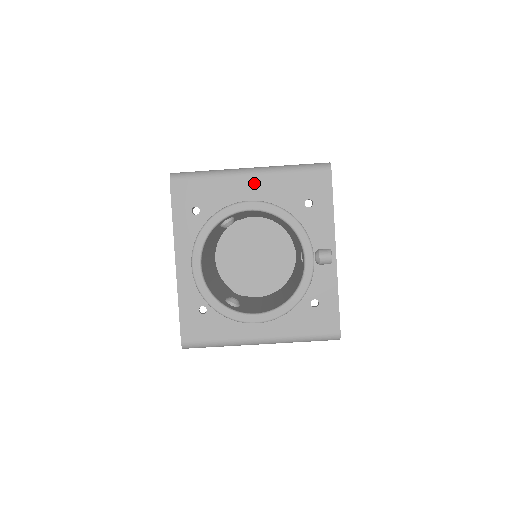
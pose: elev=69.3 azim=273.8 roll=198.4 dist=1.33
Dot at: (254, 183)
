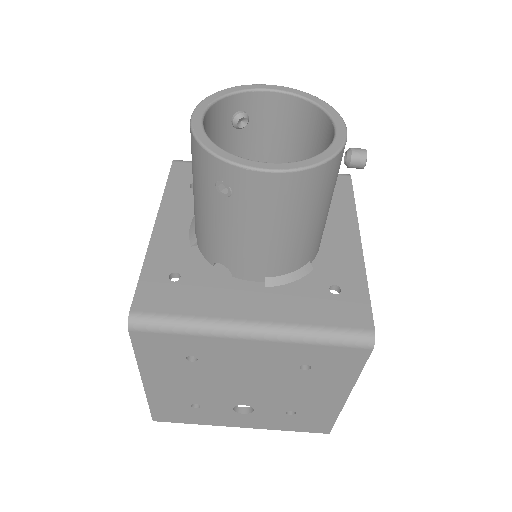
Dot at: occluded
